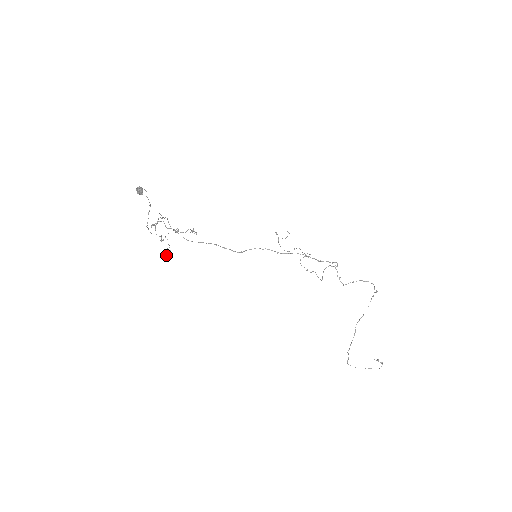
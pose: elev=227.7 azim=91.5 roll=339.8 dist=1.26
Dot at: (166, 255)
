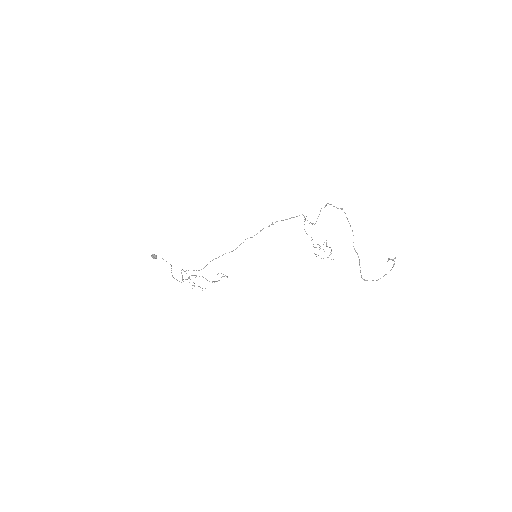
Dot at: (192, 288)
